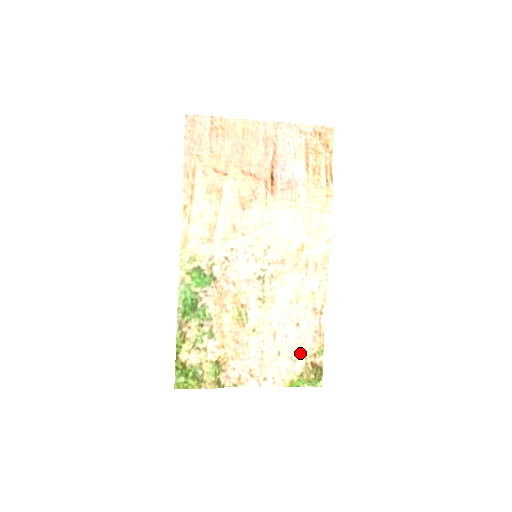
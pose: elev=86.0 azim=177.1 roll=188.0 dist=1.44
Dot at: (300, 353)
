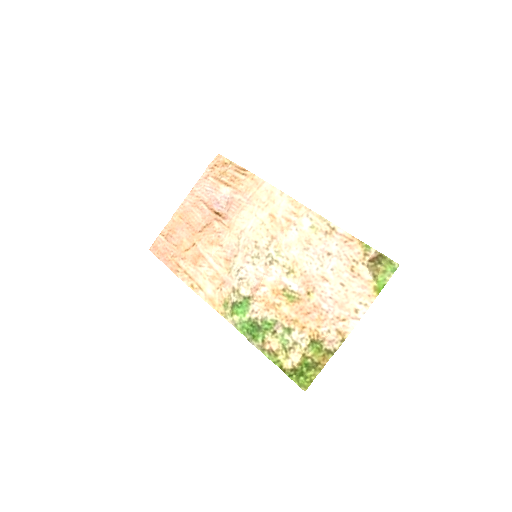
Dot at: (355, 266)
